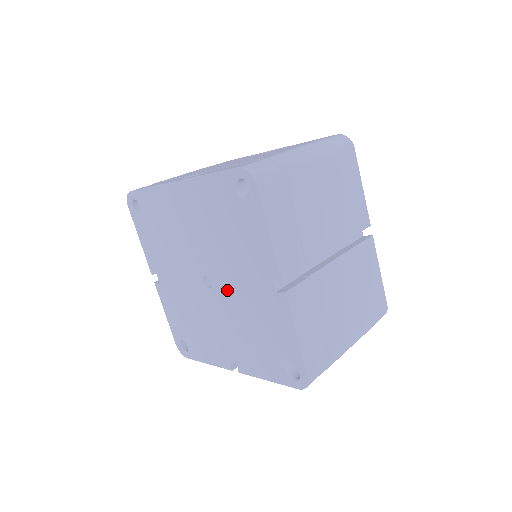
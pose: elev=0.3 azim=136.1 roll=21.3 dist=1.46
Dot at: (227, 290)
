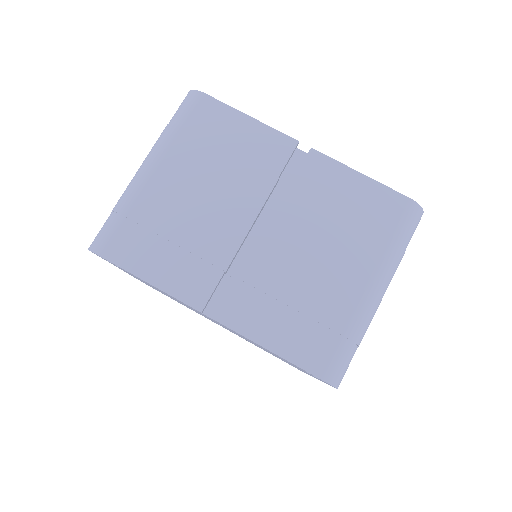
Dot at: (223, 326)
